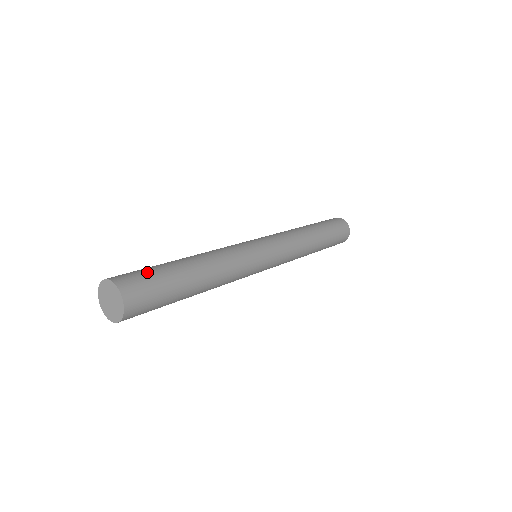
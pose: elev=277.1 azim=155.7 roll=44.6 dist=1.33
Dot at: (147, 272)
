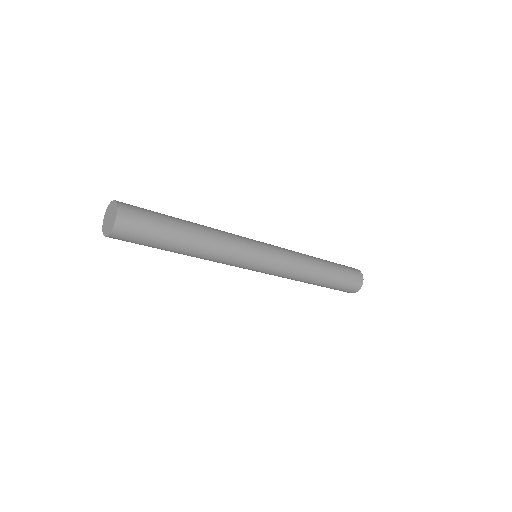
Dot at: (149, 219)
